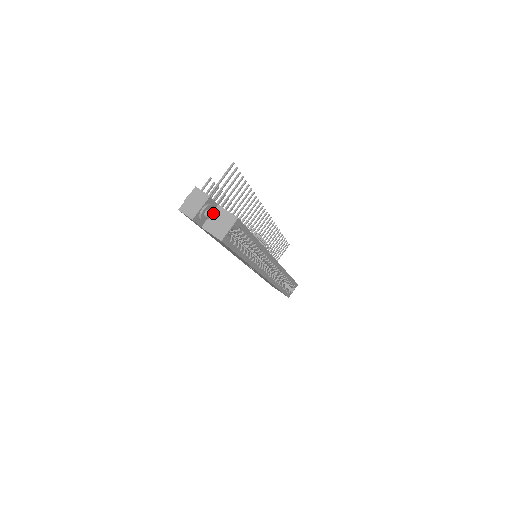
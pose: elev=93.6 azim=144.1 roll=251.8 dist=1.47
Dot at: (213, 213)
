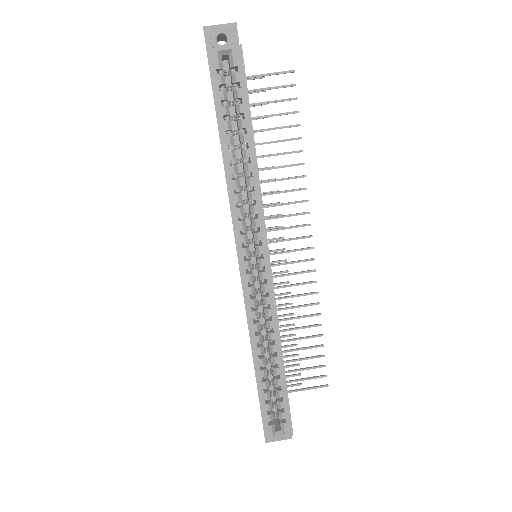
Dot at: occluded
